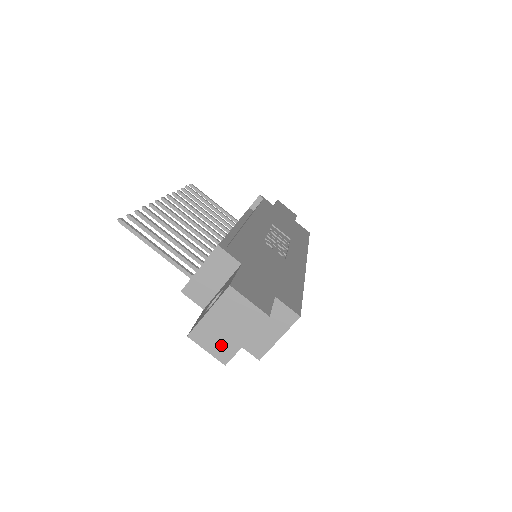
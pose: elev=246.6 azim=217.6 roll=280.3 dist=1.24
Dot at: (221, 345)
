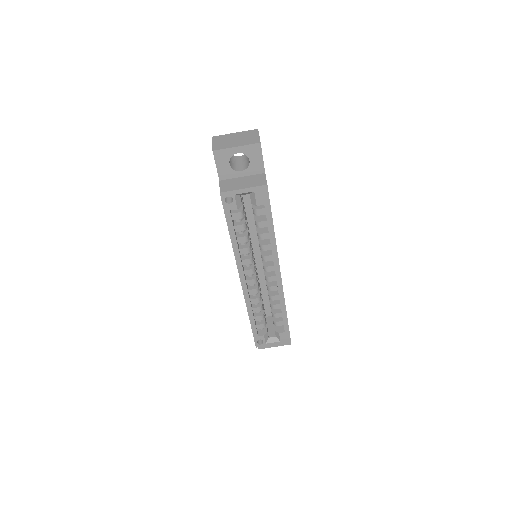
Dot at: (223, 144)
